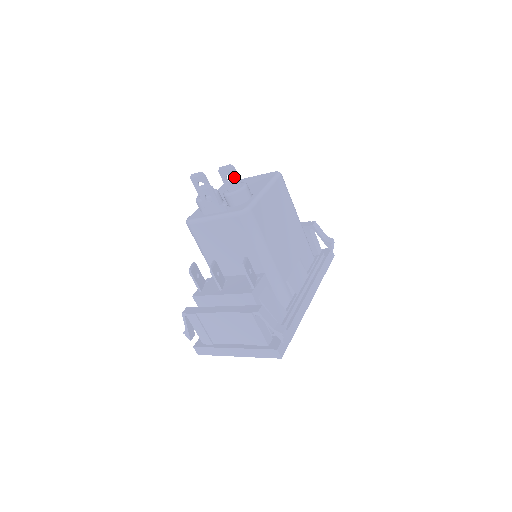
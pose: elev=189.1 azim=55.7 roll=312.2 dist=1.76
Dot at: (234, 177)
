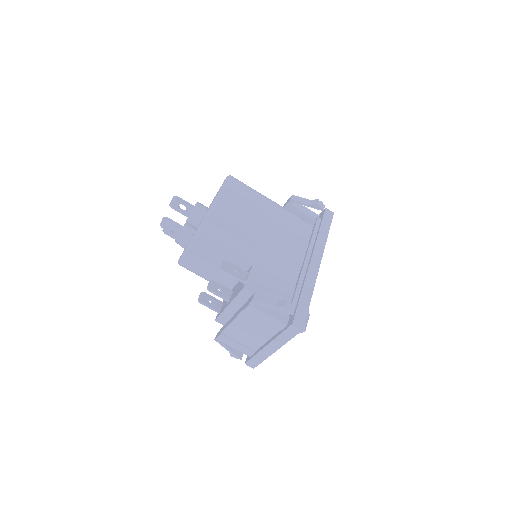
Dot at: (183, 204)
